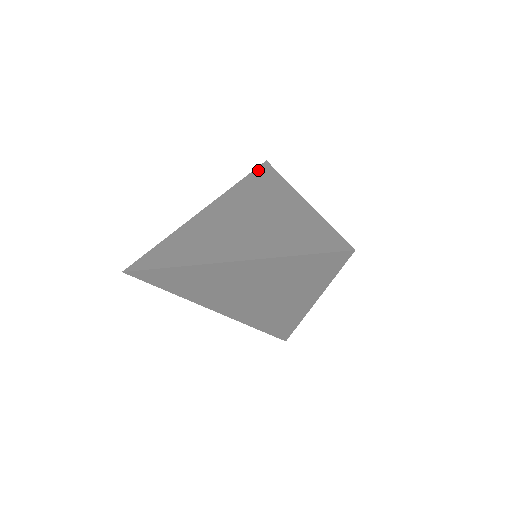
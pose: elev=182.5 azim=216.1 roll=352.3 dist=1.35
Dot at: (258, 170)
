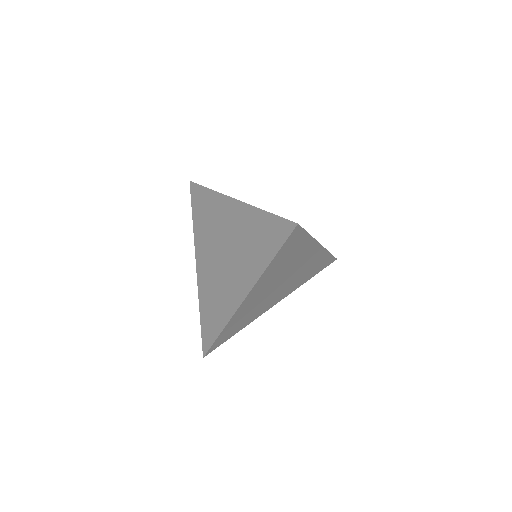
Dot at: (193, 196)
